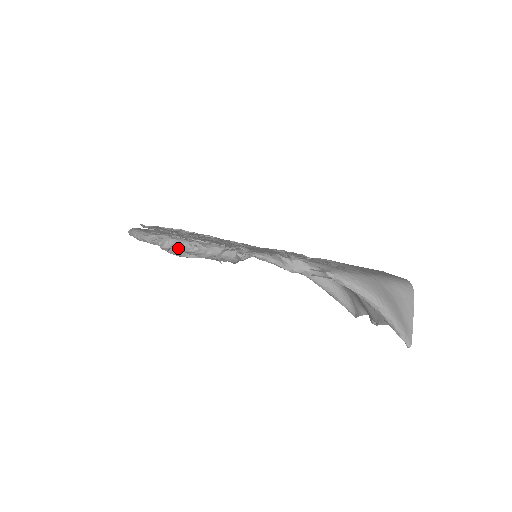
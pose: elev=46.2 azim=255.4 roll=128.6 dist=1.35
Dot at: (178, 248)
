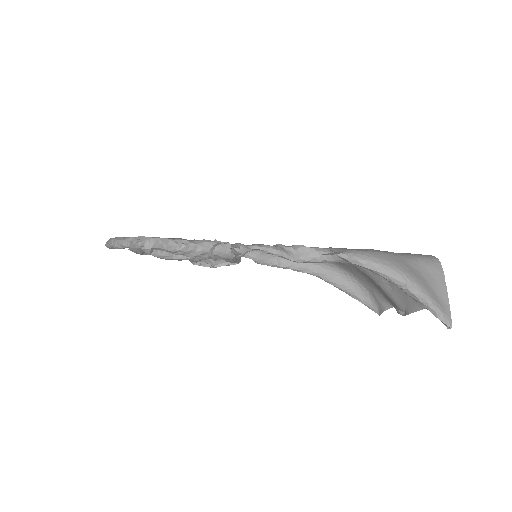
Dot at: (162, 248)
